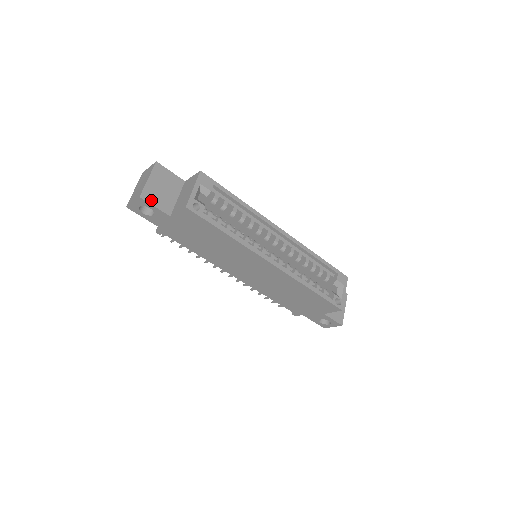
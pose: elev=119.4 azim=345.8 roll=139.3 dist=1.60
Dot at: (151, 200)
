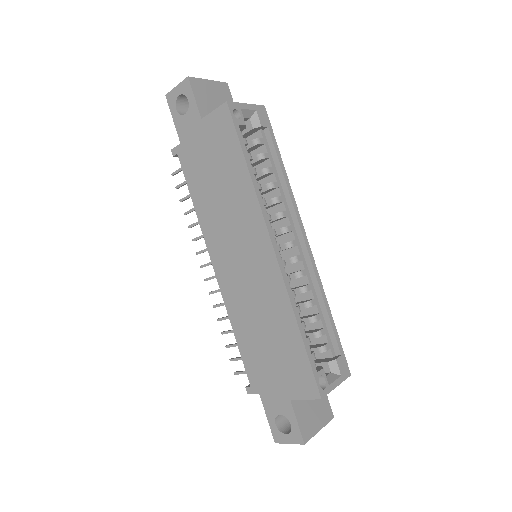
Dot at: (196, 91)
